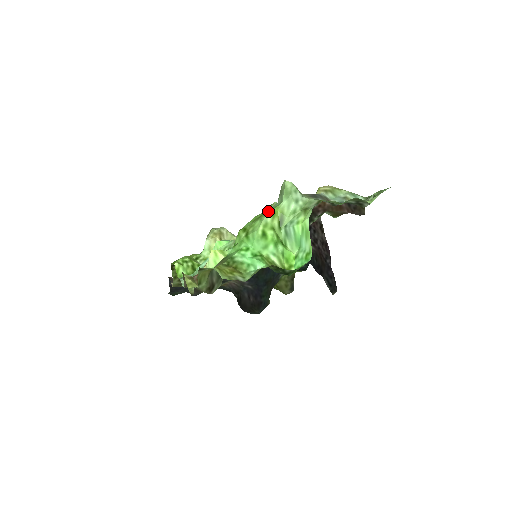
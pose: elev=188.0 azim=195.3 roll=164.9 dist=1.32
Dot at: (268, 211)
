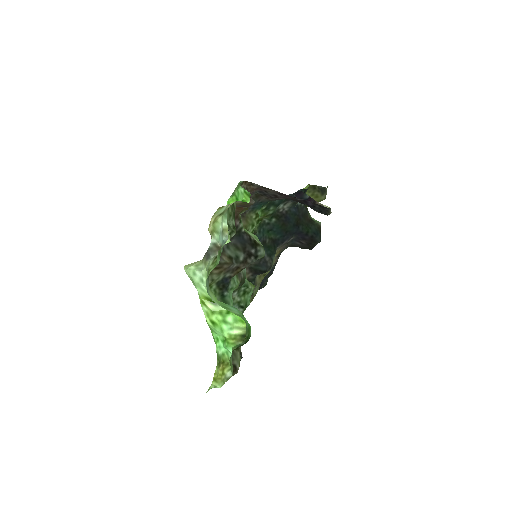
Dot at: occluded
